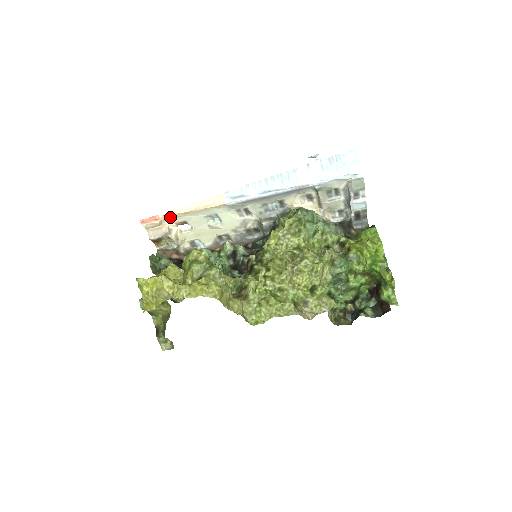
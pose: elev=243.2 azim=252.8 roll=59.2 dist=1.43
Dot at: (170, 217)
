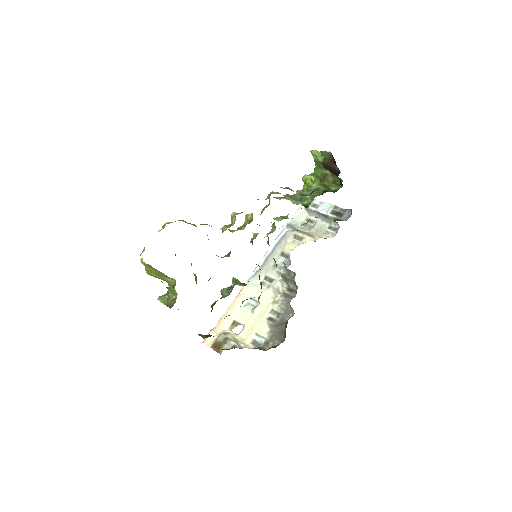
Dot at: (221, 323)
